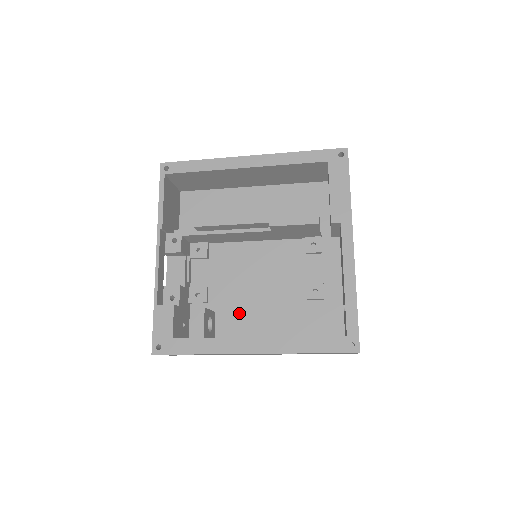
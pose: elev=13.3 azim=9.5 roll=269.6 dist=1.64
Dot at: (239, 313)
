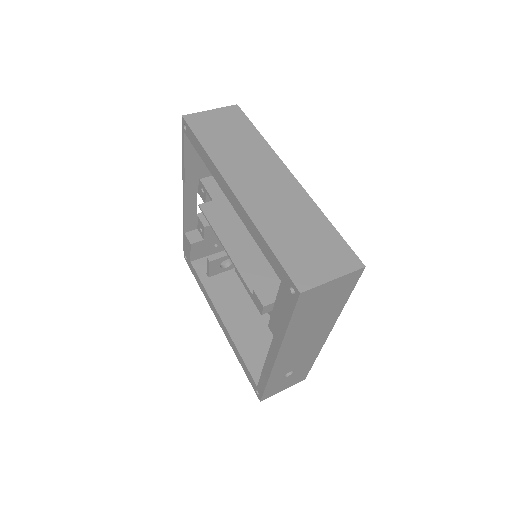
Dot at: occluded
